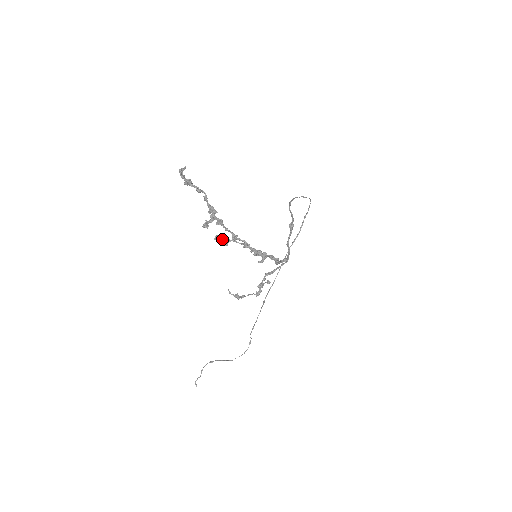
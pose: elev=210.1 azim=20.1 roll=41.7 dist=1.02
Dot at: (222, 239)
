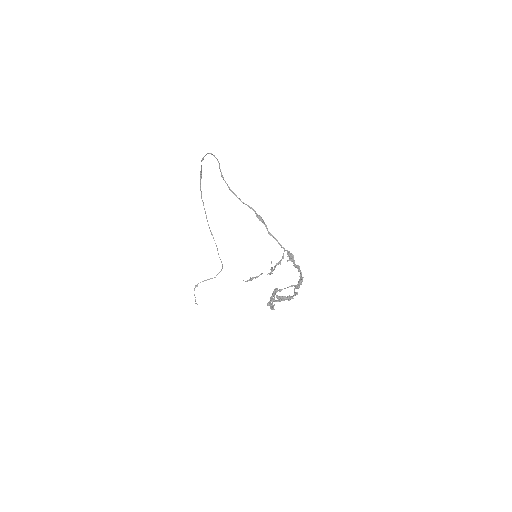
Dot at: (275, 292)
